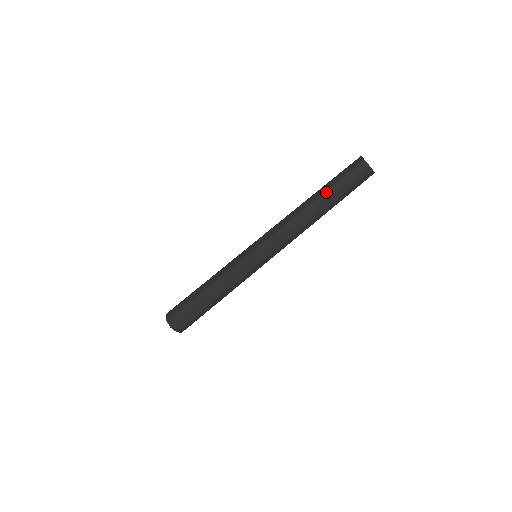
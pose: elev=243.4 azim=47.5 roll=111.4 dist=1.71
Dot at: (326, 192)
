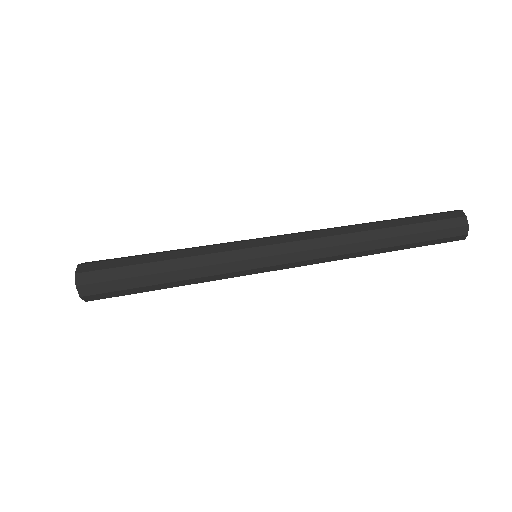
Dot at: (396, 220)
